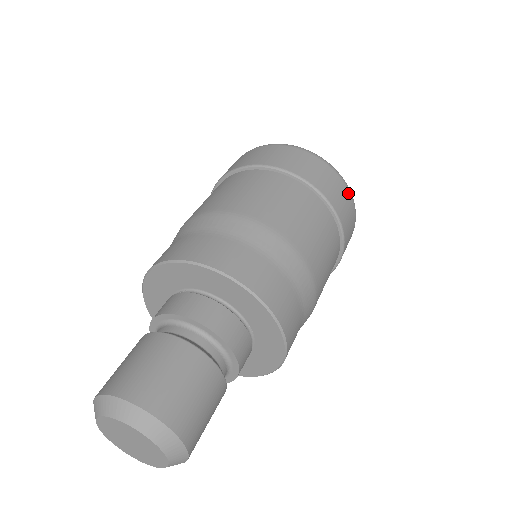
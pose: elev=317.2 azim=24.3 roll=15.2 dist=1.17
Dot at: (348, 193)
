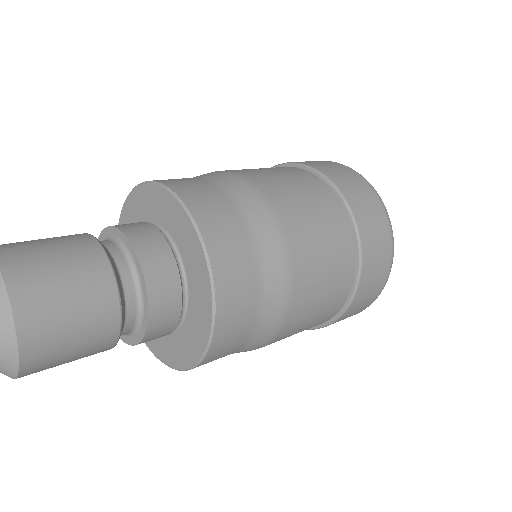
Dot at: (389, 239)
